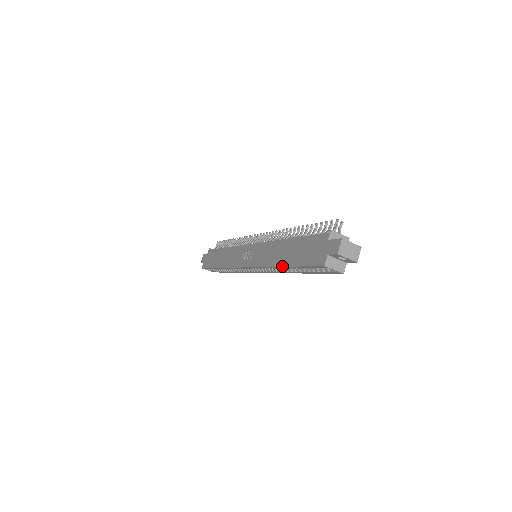
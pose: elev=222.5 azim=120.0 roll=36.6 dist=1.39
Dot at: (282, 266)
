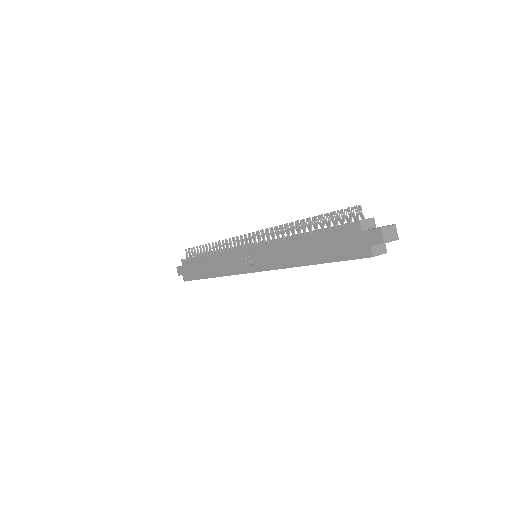
Dot at: occluded
